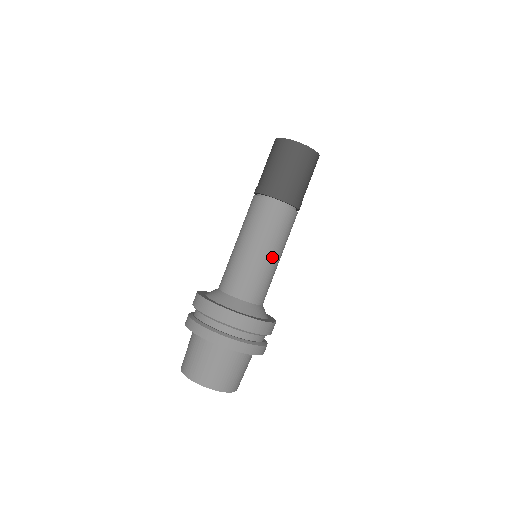
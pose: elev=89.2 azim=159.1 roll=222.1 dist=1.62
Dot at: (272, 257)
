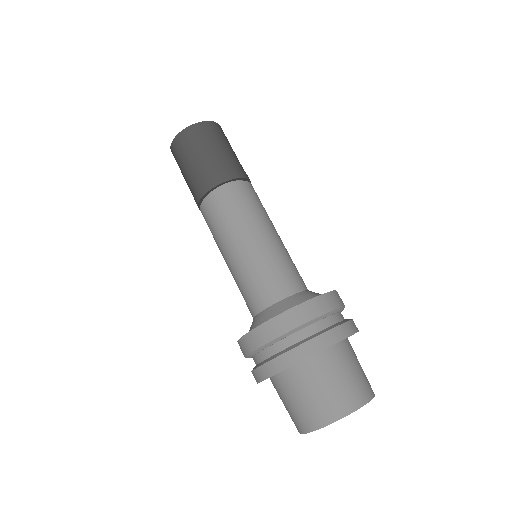
Dot at: (268, 236)
